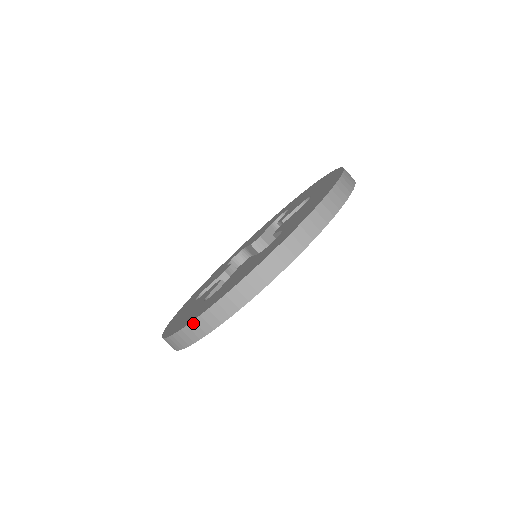
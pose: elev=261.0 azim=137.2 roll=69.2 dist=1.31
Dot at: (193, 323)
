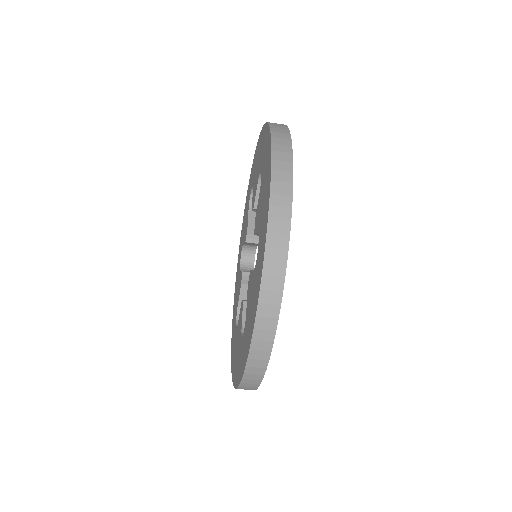
Dot at: (245, 374)
